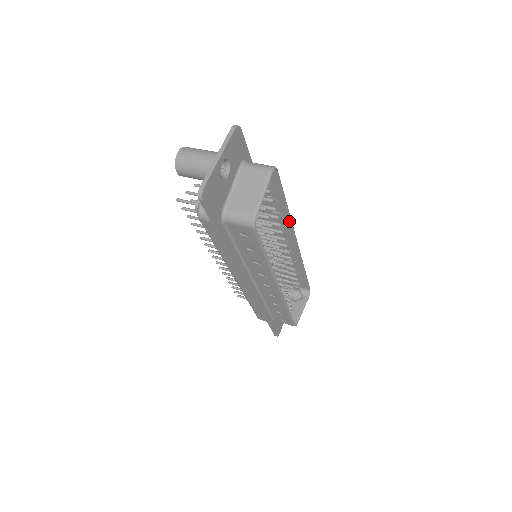
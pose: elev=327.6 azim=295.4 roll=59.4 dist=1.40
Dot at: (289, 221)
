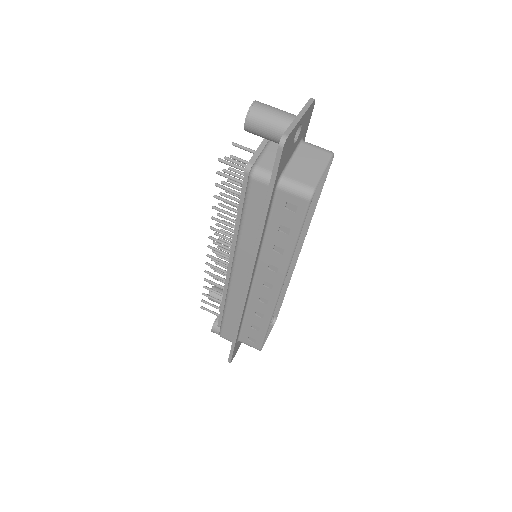
Dot at: (307, 224)
